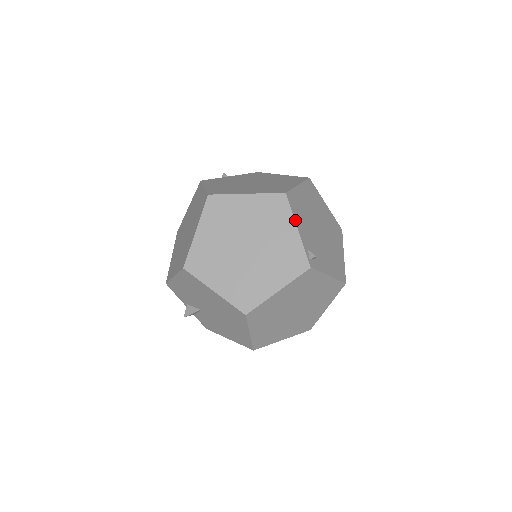
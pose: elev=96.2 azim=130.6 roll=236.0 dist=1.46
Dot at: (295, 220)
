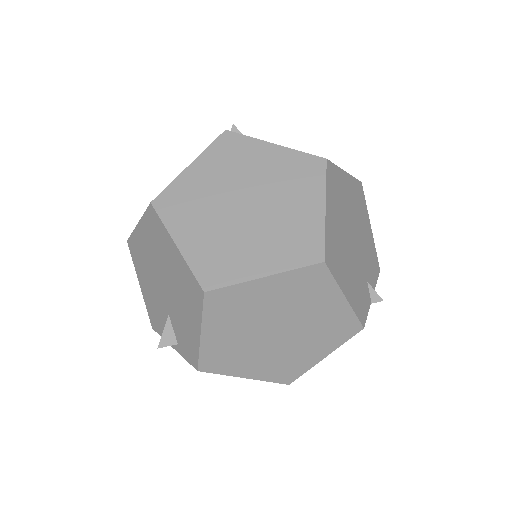
Dot at: occluded
